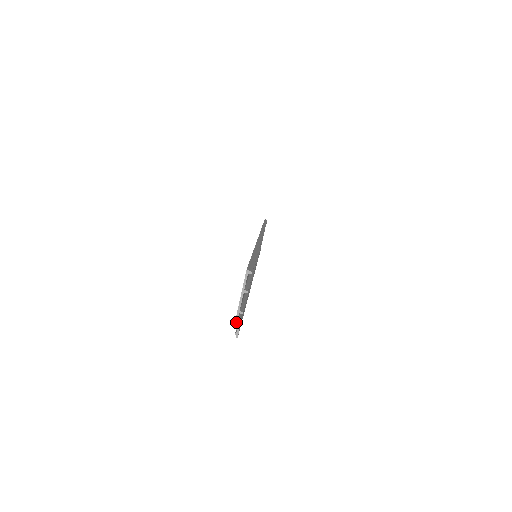
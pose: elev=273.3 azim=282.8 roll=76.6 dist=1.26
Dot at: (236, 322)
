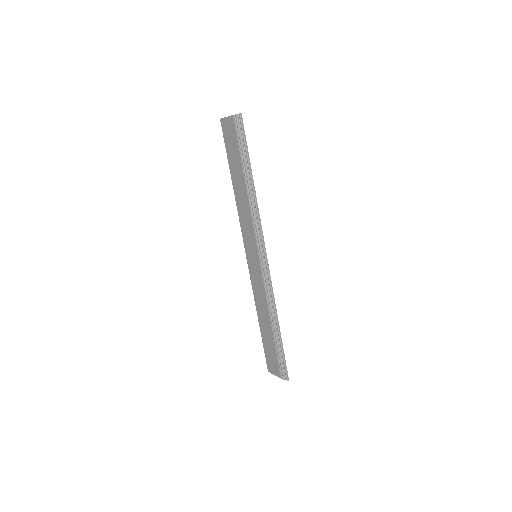
Dot at: (235, 115)
